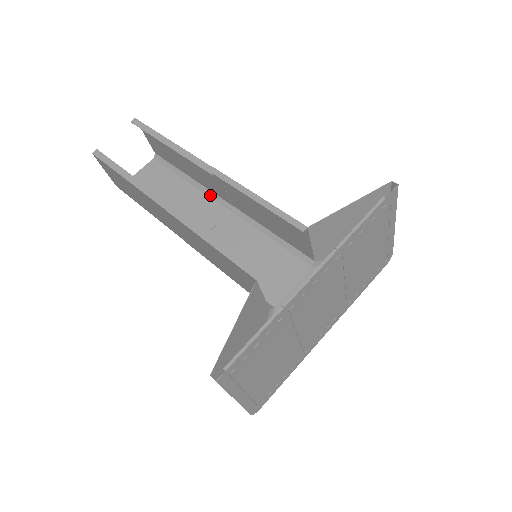
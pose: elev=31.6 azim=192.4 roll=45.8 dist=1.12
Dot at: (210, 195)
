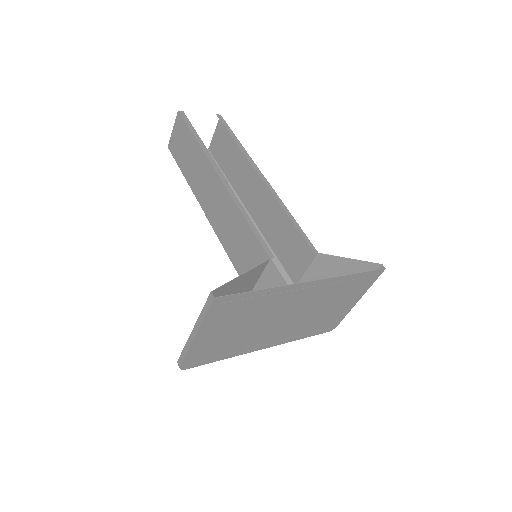
Dot at: occluded
